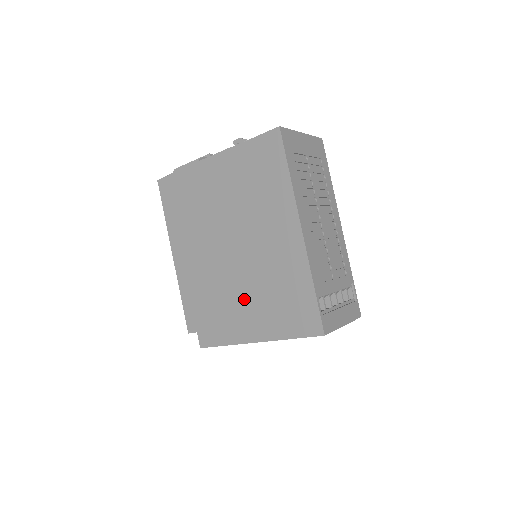
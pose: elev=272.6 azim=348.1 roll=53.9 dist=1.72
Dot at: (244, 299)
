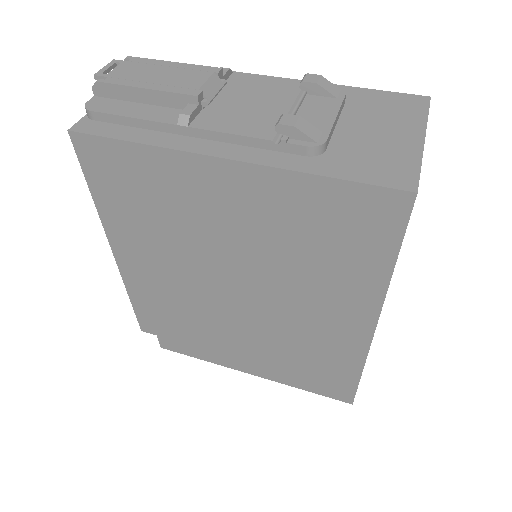
Dot at: (245, 342)
